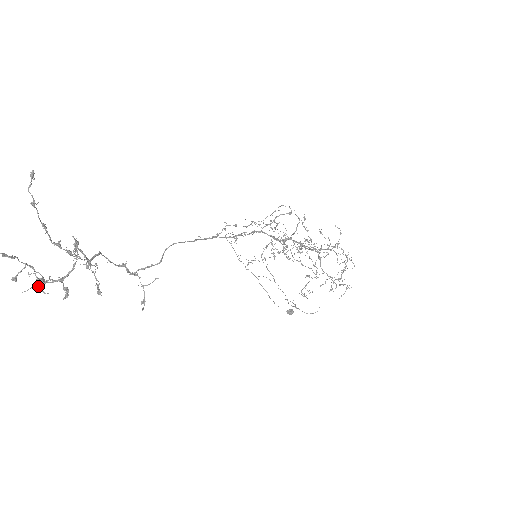
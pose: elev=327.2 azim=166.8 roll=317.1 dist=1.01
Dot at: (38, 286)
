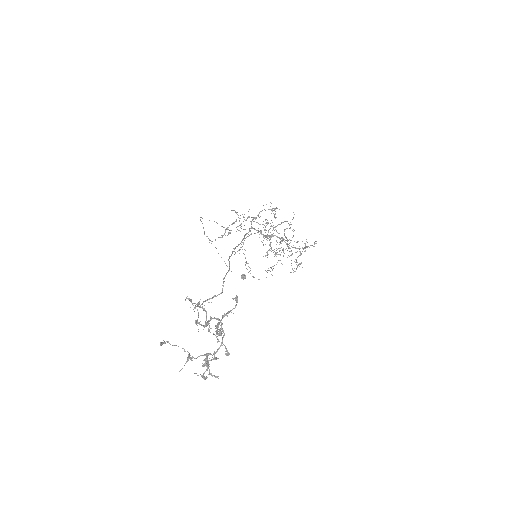
Dot at: occluded
